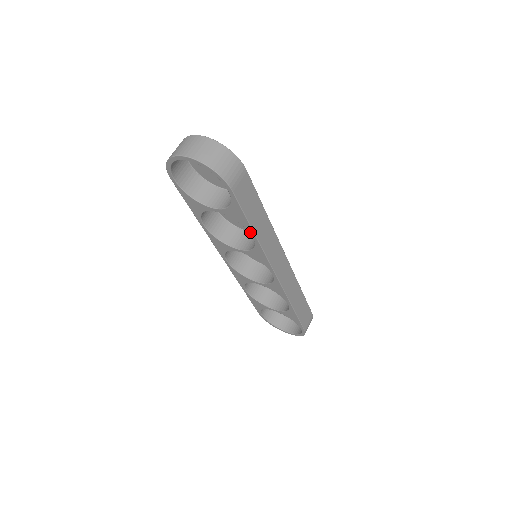
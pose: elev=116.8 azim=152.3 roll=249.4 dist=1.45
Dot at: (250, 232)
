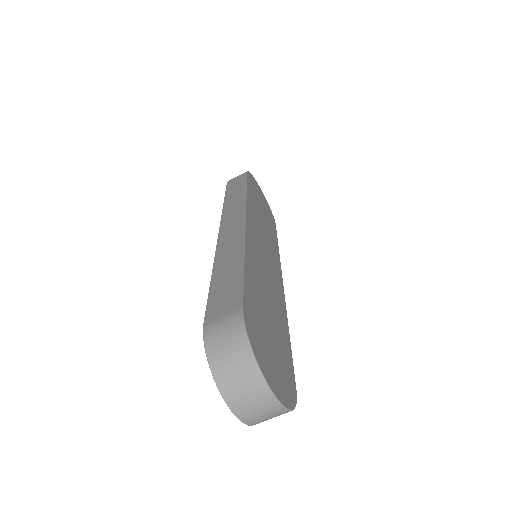
Dot at: occluded
